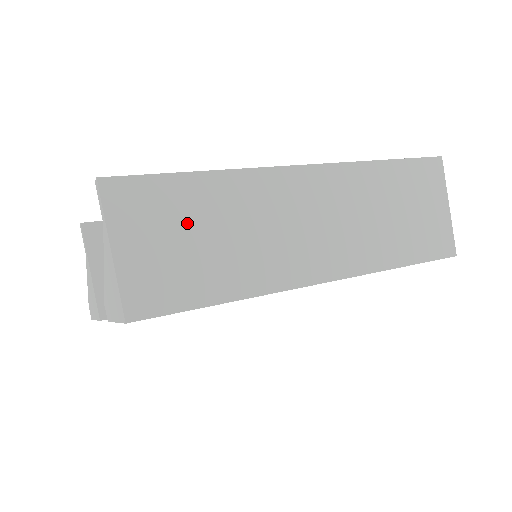
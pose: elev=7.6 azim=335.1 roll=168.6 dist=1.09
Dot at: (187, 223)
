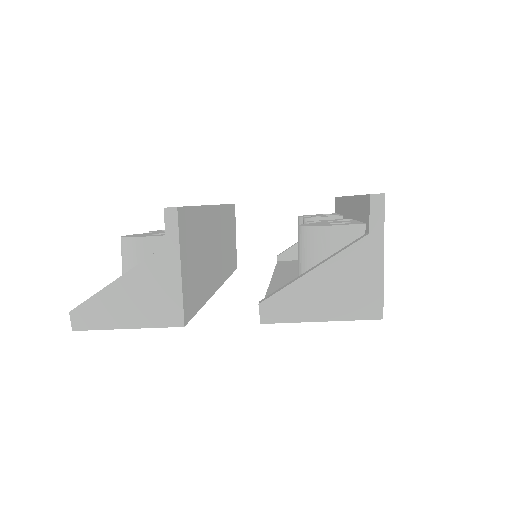
Dot at: occluded
